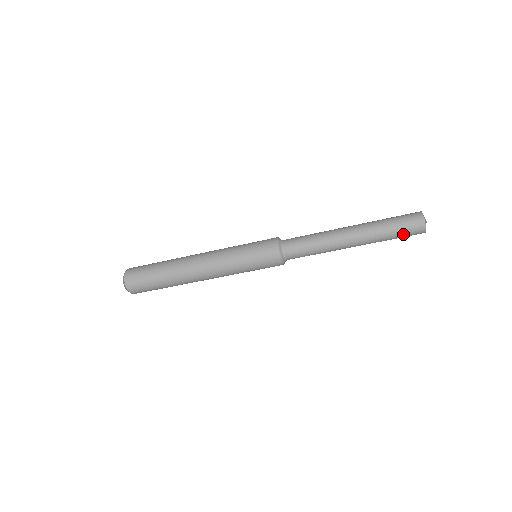
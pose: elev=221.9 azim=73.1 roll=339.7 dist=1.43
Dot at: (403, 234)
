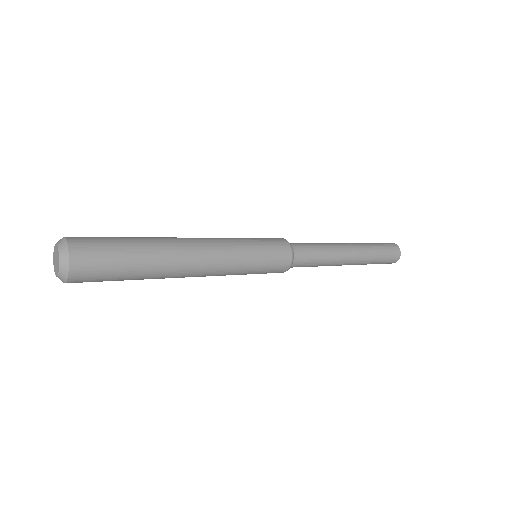
Dot at: occluded
